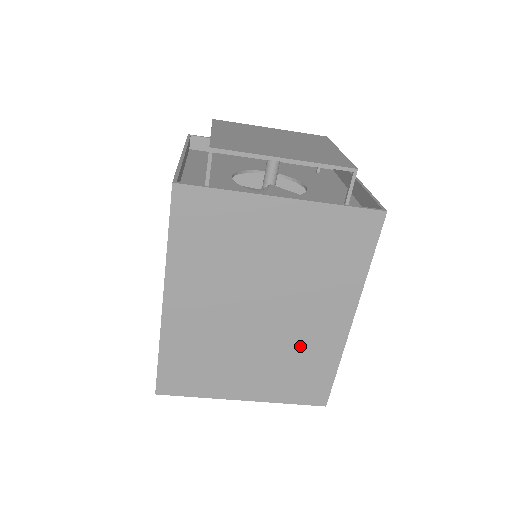
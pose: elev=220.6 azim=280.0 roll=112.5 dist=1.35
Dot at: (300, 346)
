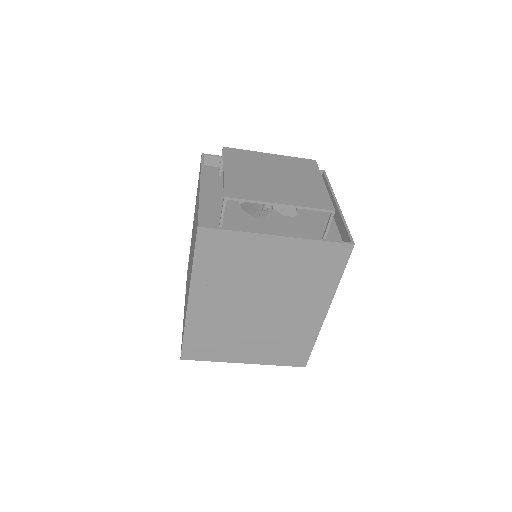
Dot at: (288, 329)
